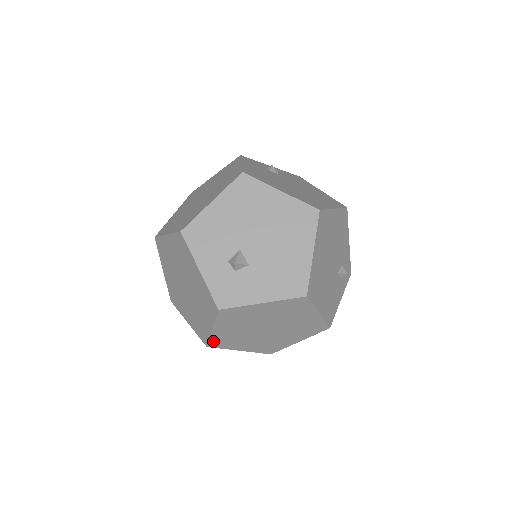
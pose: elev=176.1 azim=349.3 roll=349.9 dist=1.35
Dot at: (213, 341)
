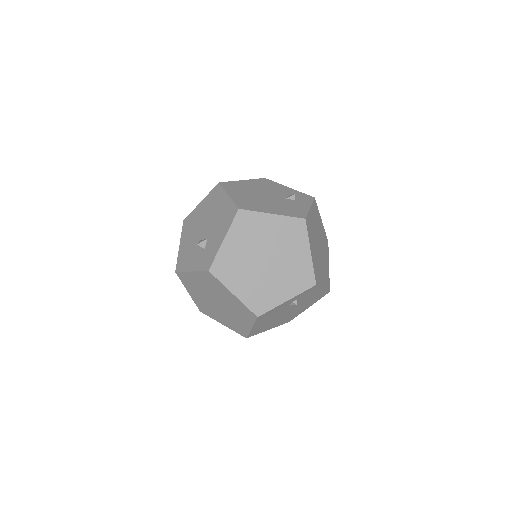
Dot at: (252, 307)
